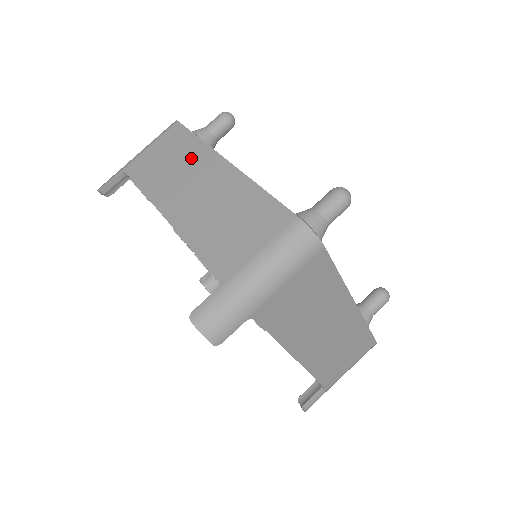
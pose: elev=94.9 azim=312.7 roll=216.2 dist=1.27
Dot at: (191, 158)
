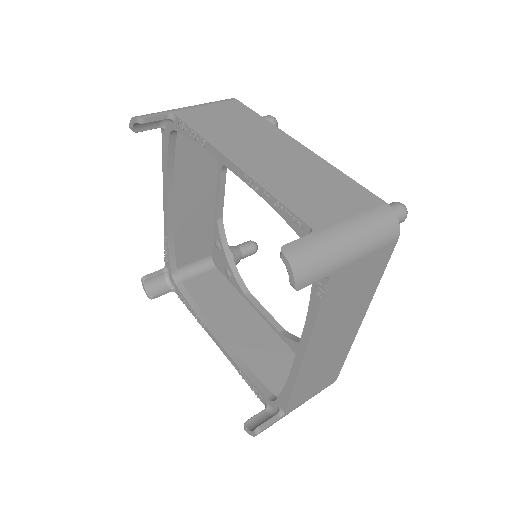
Dot at: (258, 129)
